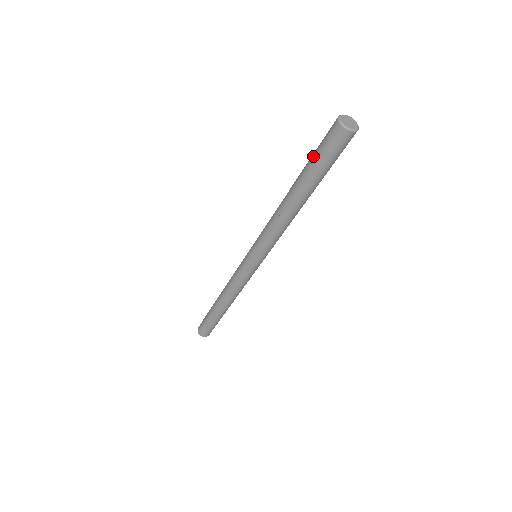
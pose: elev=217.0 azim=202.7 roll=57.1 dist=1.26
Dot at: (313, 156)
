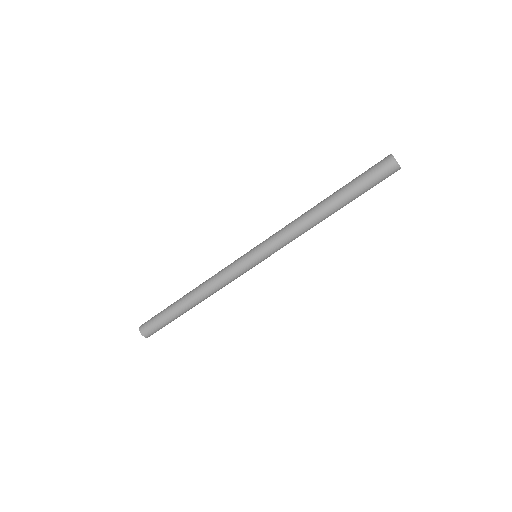
Dot at: (360, 180)
